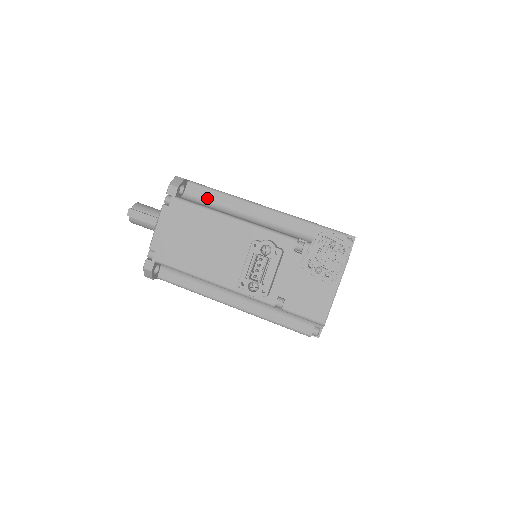
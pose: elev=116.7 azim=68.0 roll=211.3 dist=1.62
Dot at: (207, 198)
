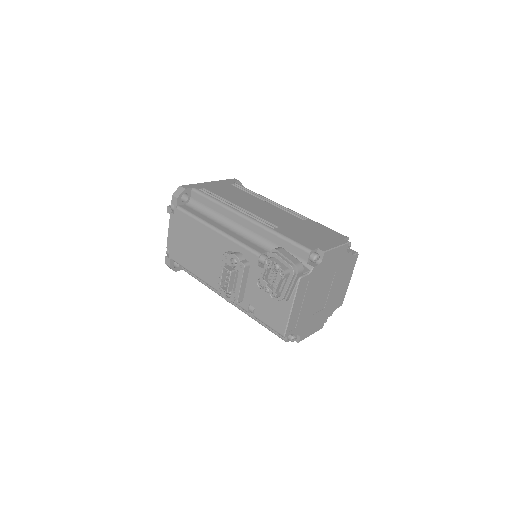
Dot at: (205, 205)
